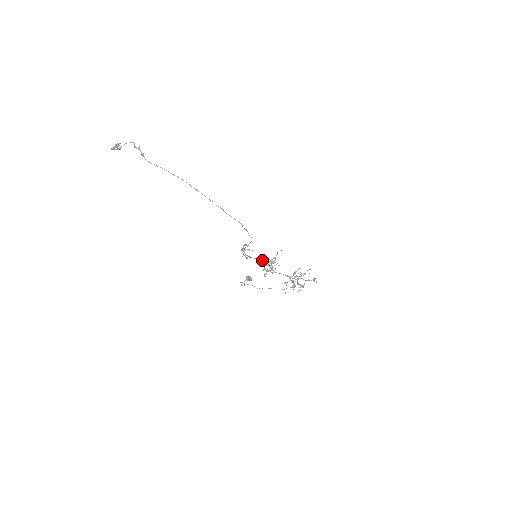
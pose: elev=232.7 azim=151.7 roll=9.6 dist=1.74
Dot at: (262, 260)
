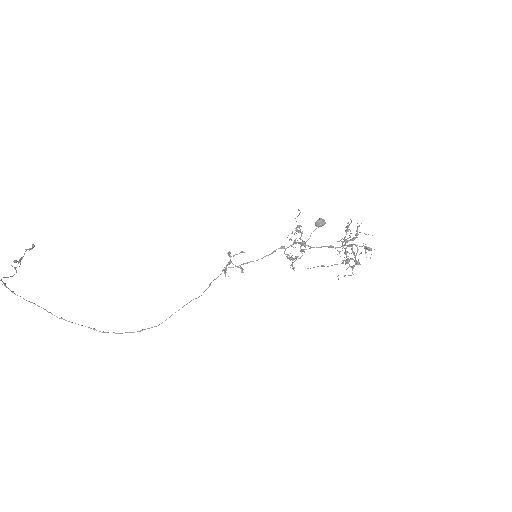
Dot at: (271, 253)
